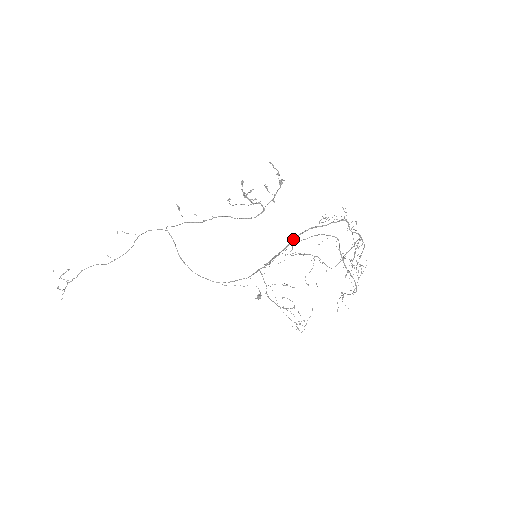
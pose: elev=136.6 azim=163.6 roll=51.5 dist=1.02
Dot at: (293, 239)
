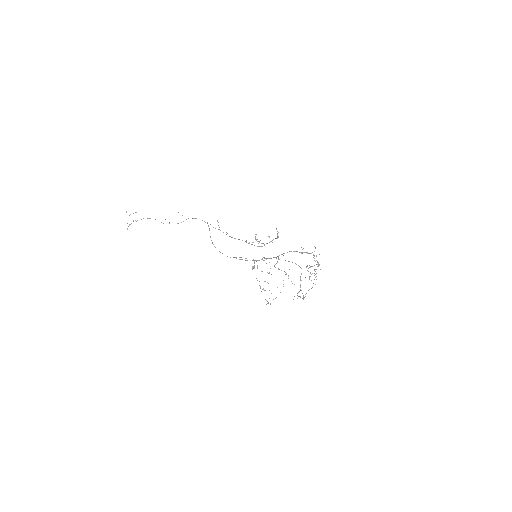
Dot at: occluded
